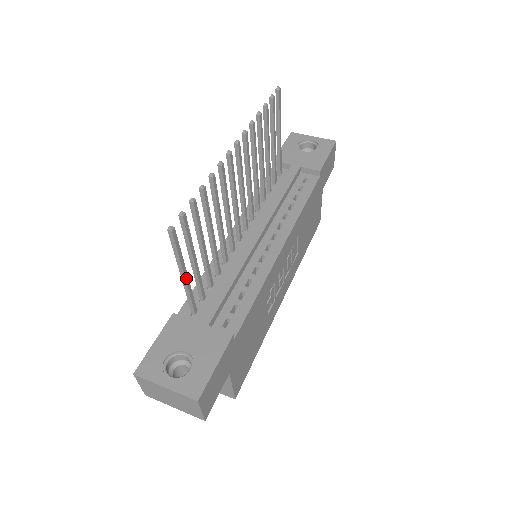
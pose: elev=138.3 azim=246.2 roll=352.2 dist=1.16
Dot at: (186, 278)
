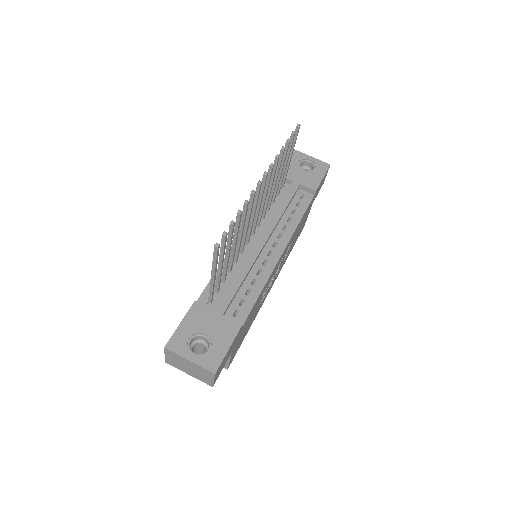
Dot at: (214, 278)
